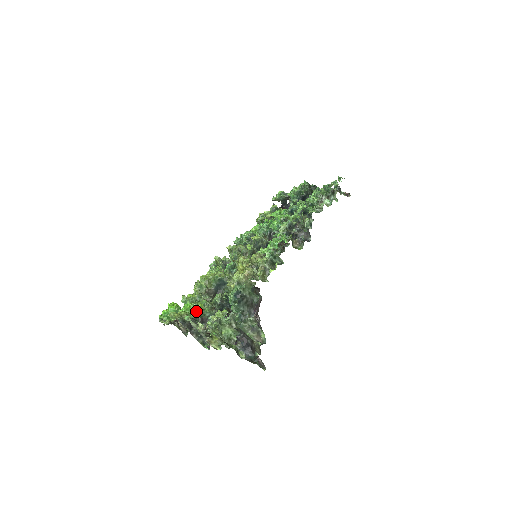
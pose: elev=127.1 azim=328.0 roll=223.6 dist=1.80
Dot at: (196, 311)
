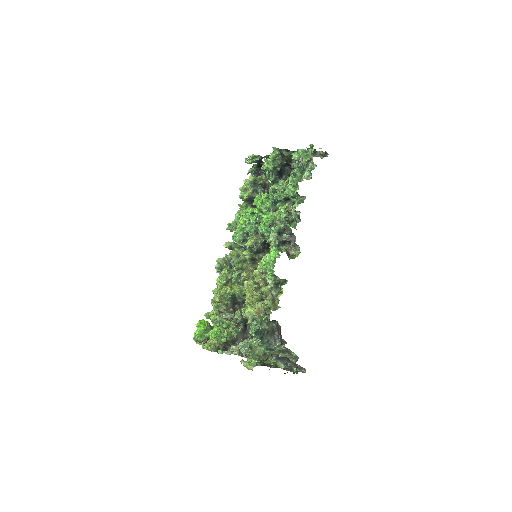
Dot at: occluded
